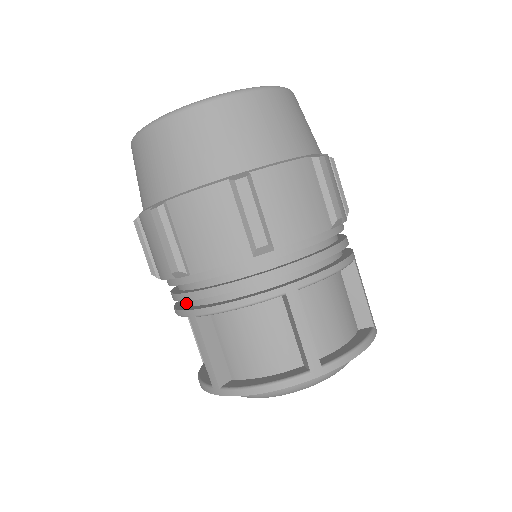
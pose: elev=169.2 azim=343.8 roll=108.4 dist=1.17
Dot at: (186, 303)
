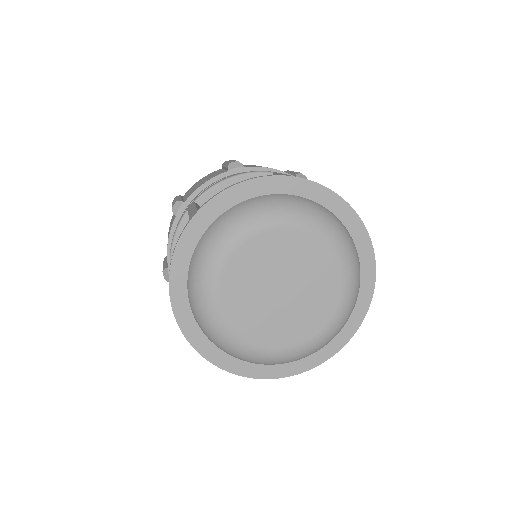
Dot at: occluded
